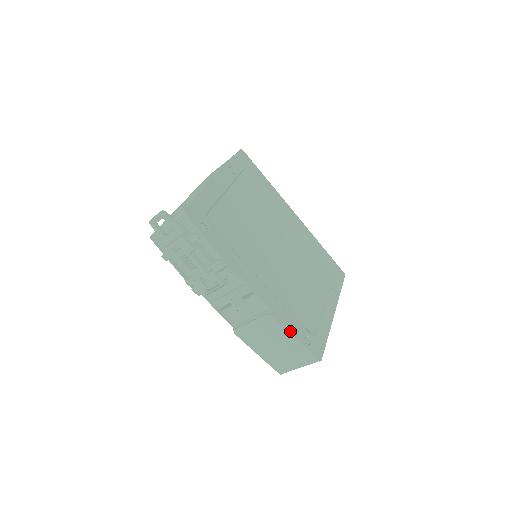
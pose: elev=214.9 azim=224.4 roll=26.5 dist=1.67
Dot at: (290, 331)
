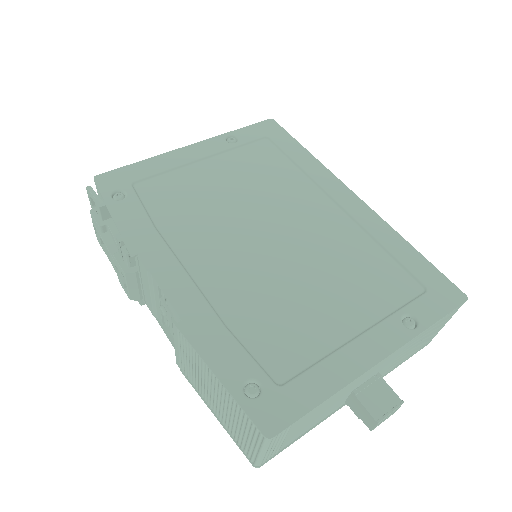
Dot at: (207, 359)
